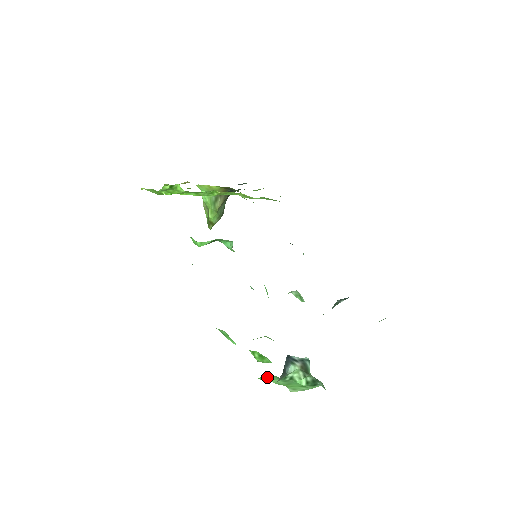
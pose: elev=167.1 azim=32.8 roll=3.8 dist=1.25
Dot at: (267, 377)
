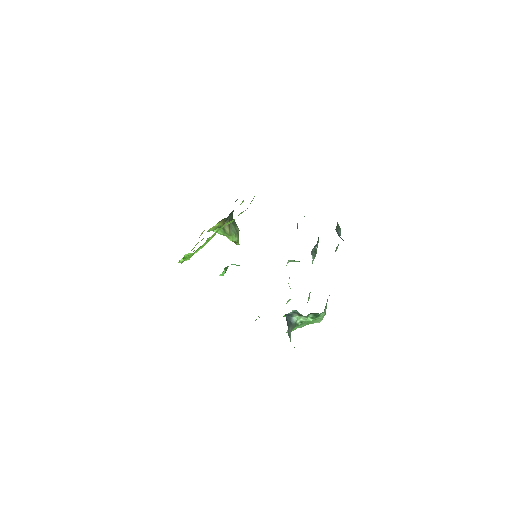
Dot at: occluded
